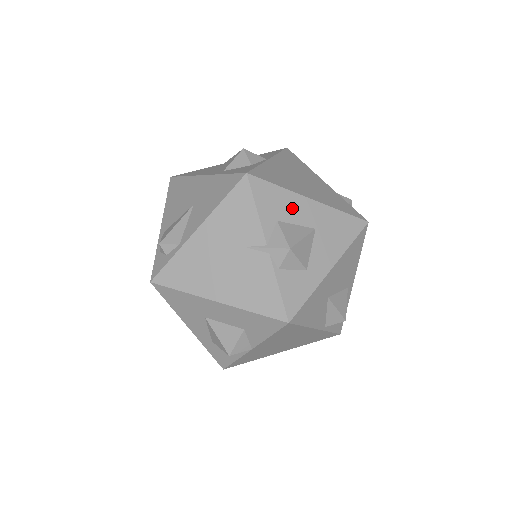
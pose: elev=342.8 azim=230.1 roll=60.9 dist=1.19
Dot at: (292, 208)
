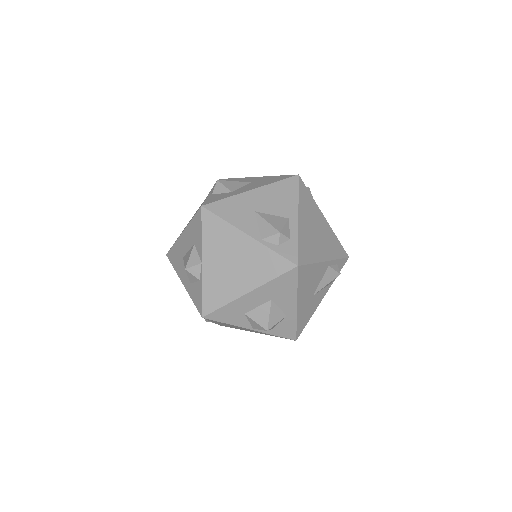
Dot at: (240, 181)
